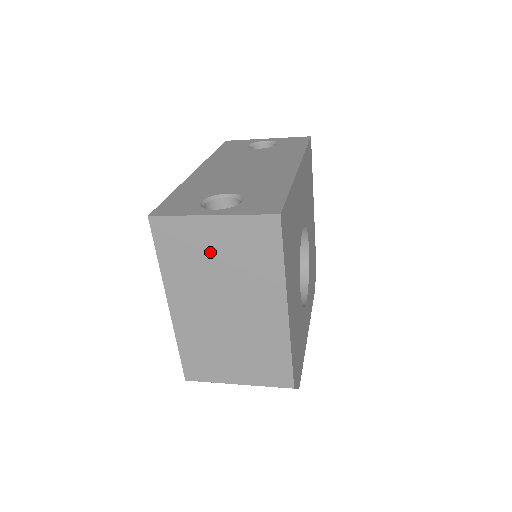
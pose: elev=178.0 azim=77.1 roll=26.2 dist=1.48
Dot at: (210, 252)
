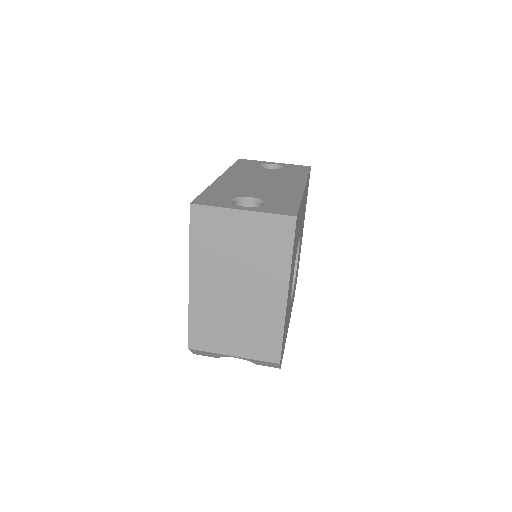
Dot at: (234, 239)
